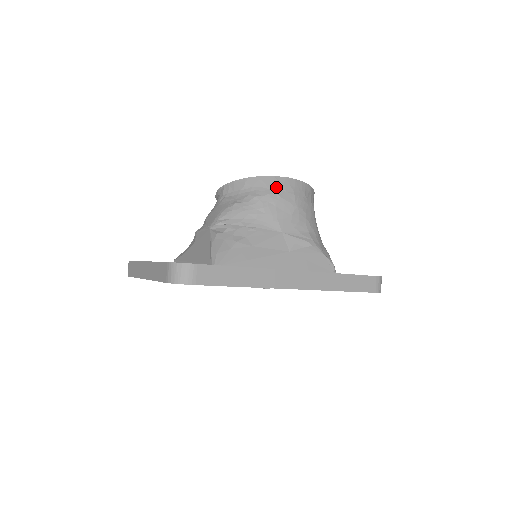
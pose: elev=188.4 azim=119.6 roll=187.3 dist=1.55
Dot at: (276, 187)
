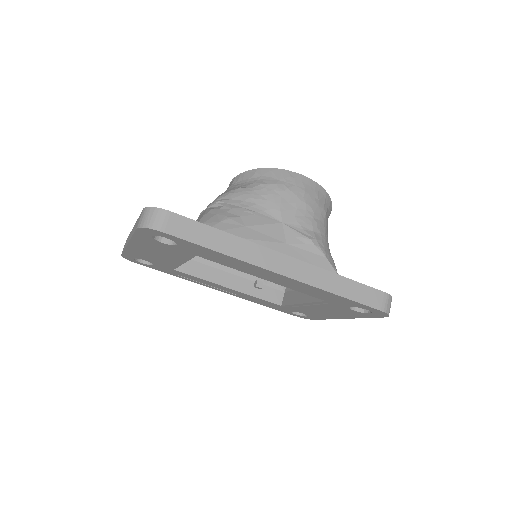
Dot at: (286, 179)
